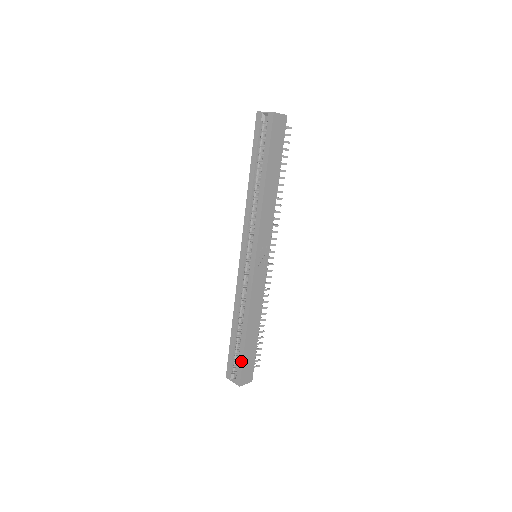
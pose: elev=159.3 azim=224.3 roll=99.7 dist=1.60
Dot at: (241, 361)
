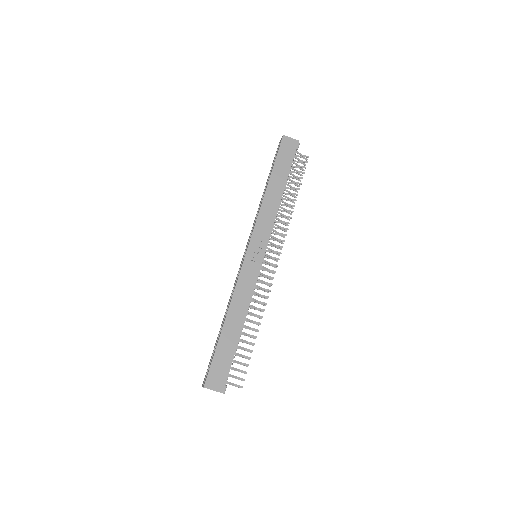
Dot at: (213, 356)
